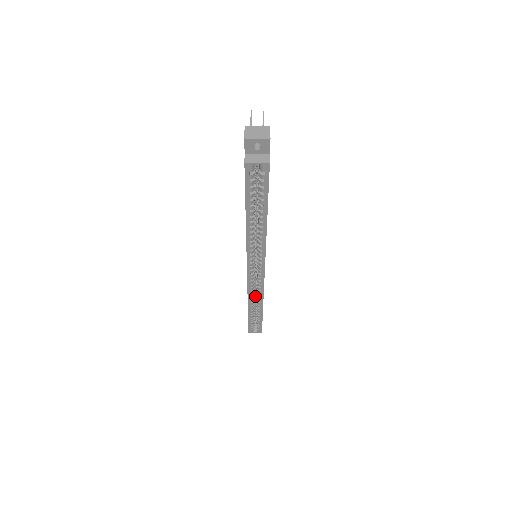
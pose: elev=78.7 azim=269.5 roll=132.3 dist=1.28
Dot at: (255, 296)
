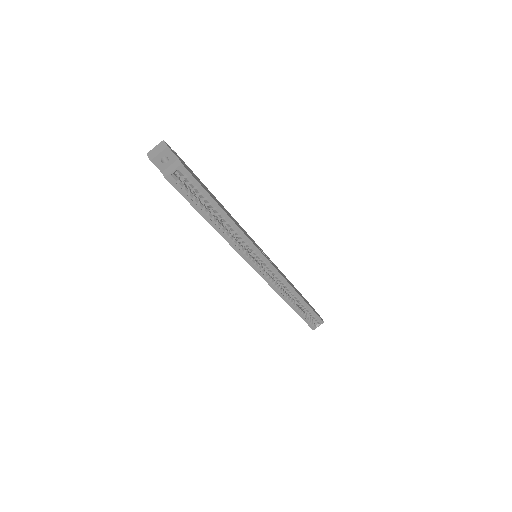
Dot at: occluded
